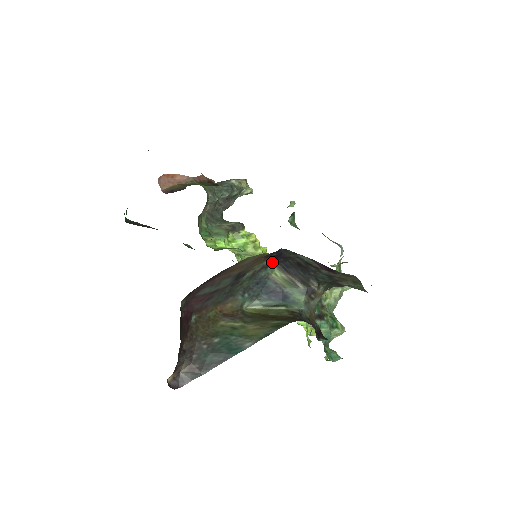
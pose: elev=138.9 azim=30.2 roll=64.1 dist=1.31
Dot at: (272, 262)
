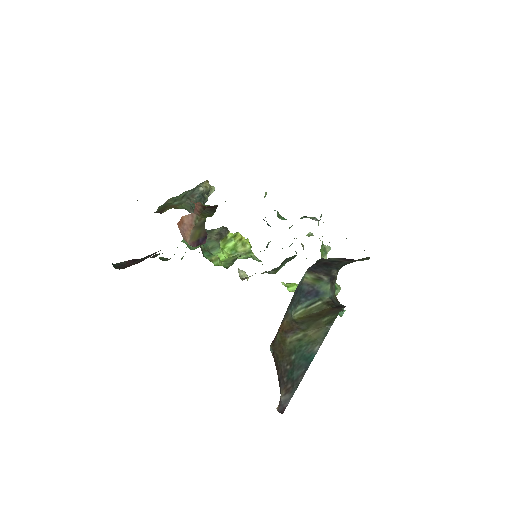
Dot at: occluded
